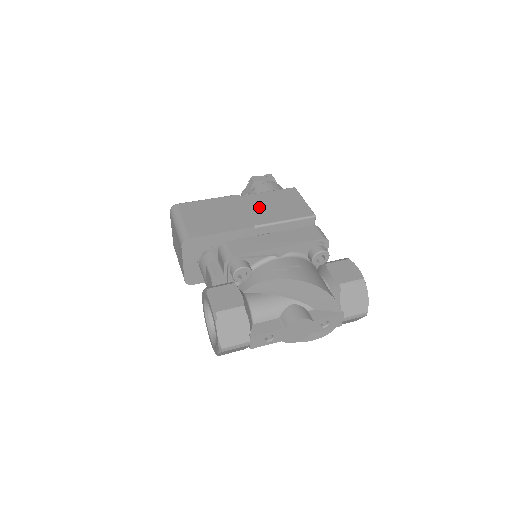
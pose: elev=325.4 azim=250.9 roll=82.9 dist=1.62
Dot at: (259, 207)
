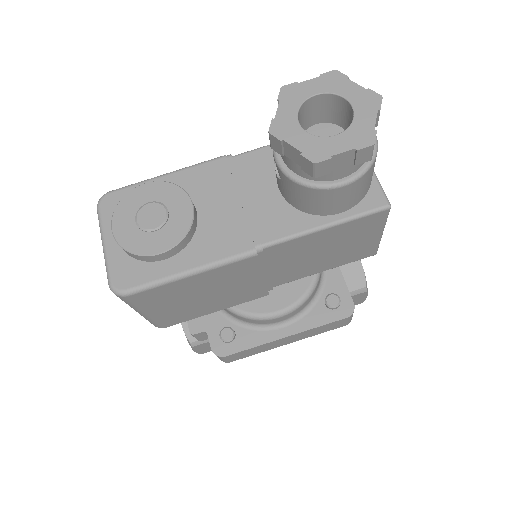
Dot at: (291, 263)
